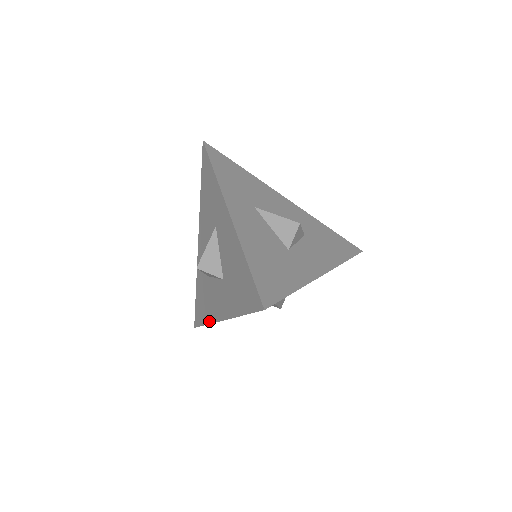
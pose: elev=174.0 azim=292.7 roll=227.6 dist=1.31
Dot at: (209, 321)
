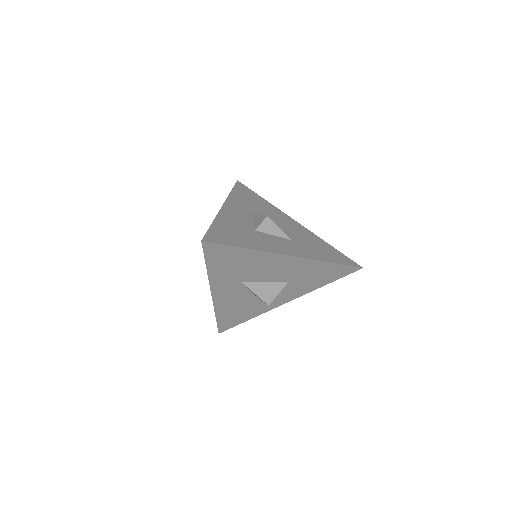
Dot at: occluded
